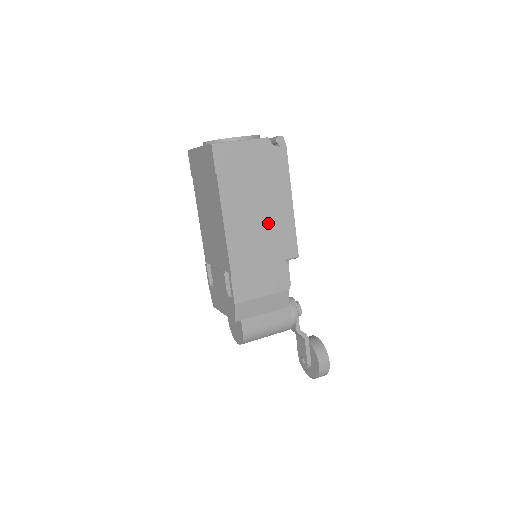
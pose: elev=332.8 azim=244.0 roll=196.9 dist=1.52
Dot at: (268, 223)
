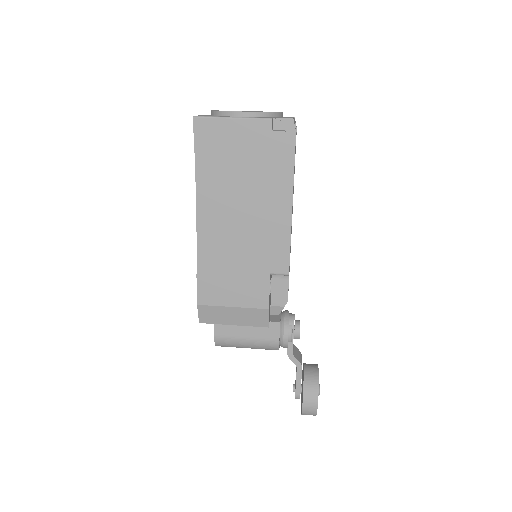
Dot at: (254, 225)
